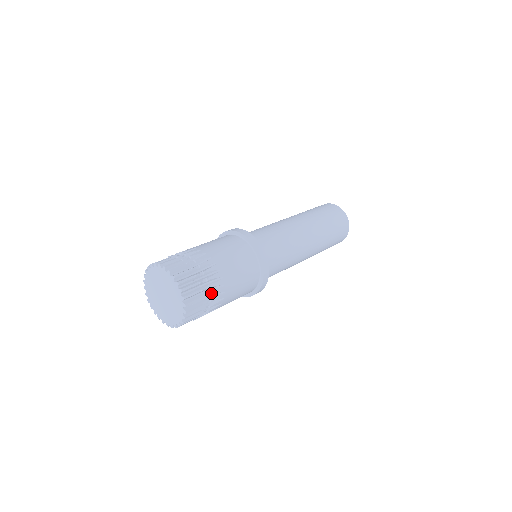
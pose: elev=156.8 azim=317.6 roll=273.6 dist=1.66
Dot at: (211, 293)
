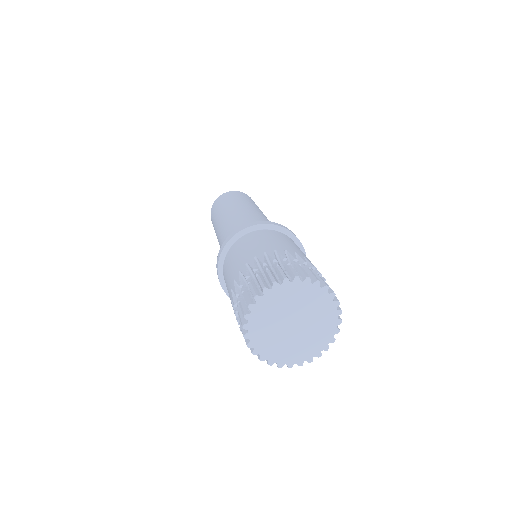
Dot at: (320, 273)
